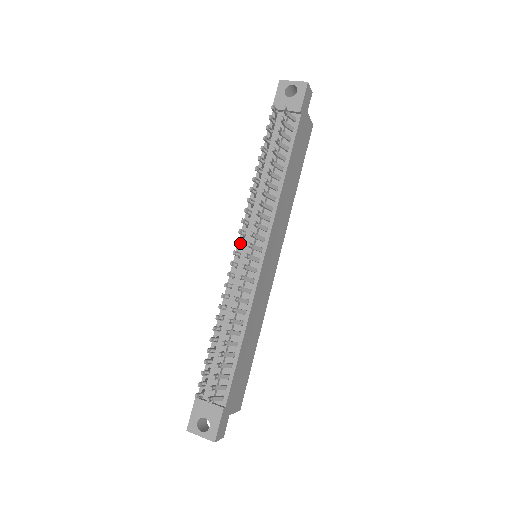
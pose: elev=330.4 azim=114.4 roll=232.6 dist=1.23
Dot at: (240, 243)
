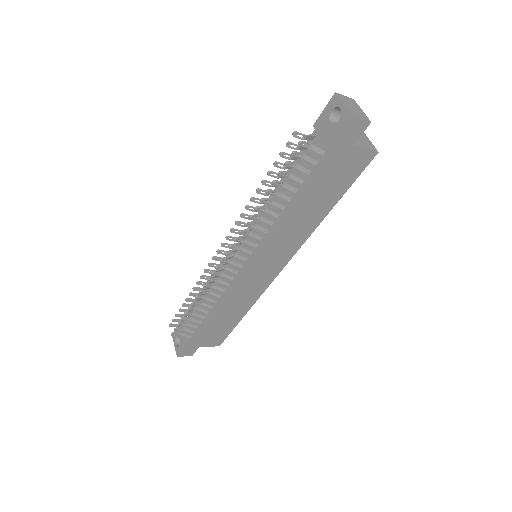
Dot at: occluded
